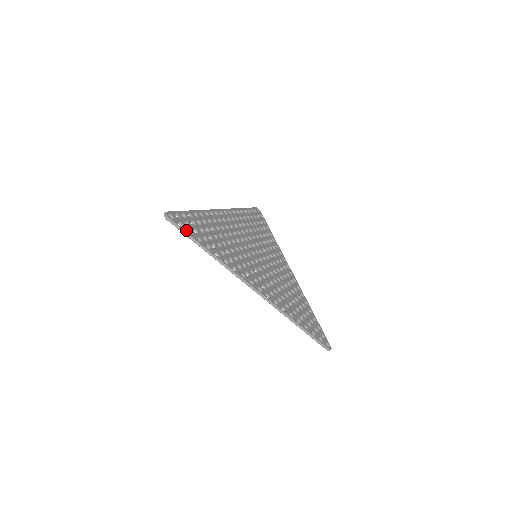
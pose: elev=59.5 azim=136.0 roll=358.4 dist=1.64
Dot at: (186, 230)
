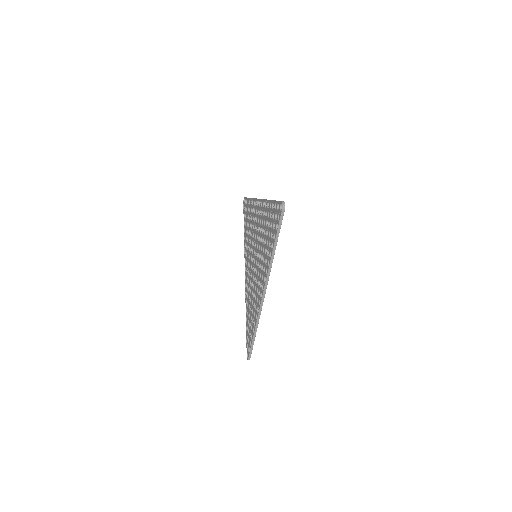
Dot at: (280, 225)
